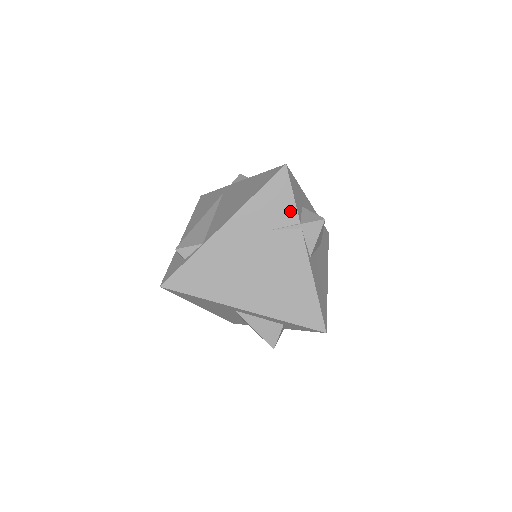
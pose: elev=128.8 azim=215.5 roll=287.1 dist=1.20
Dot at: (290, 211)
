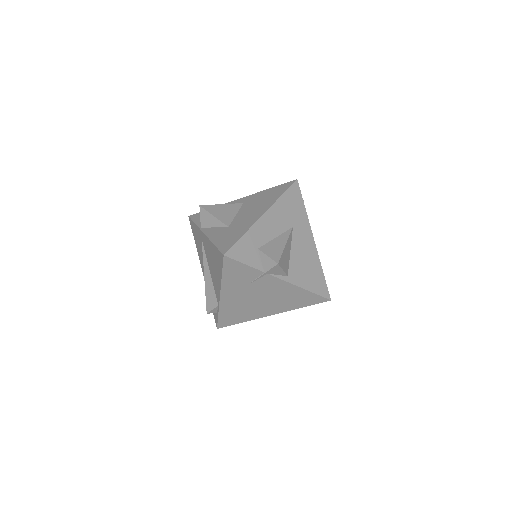
Dot at: (252, 271)
